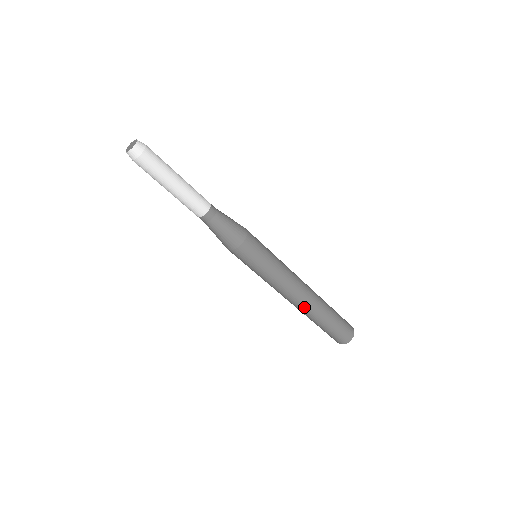
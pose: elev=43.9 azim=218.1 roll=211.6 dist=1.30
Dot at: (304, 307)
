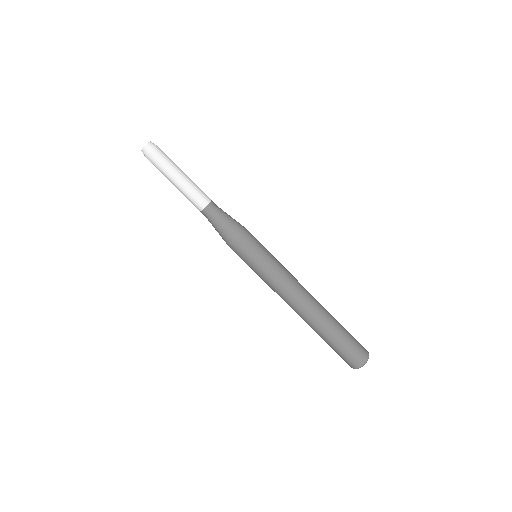
Dot at: (310, 312)
